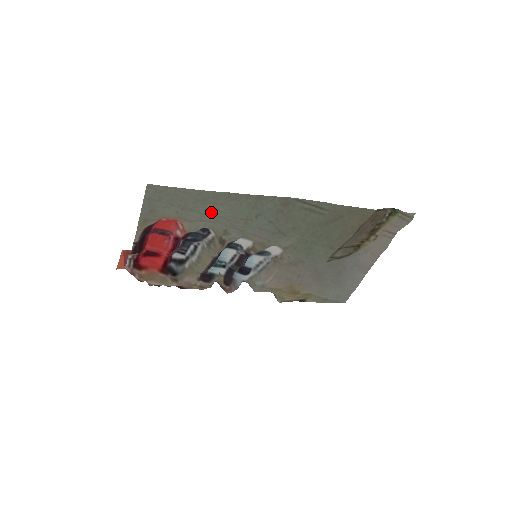
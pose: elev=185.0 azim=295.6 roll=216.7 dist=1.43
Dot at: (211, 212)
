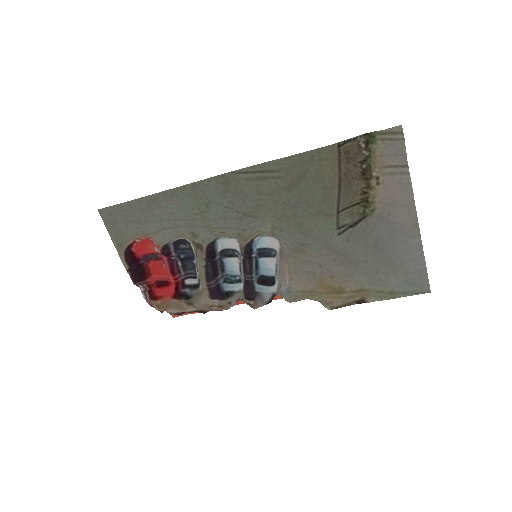
Dot at: (164, 217)
